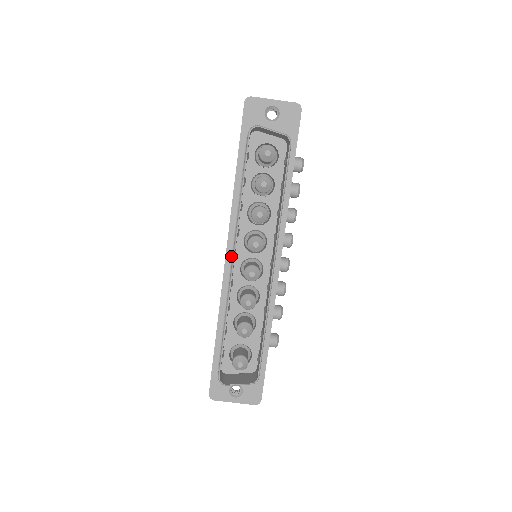
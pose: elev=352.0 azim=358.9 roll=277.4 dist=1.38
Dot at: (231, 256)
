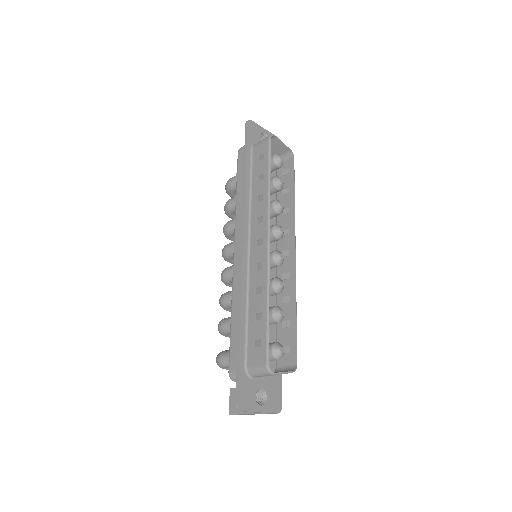
Dot at: (247, 246)
